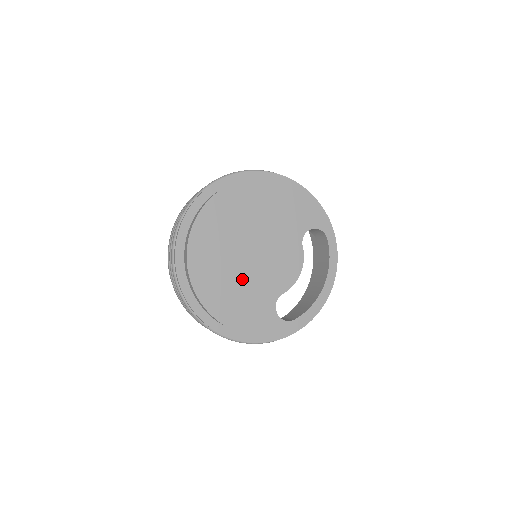
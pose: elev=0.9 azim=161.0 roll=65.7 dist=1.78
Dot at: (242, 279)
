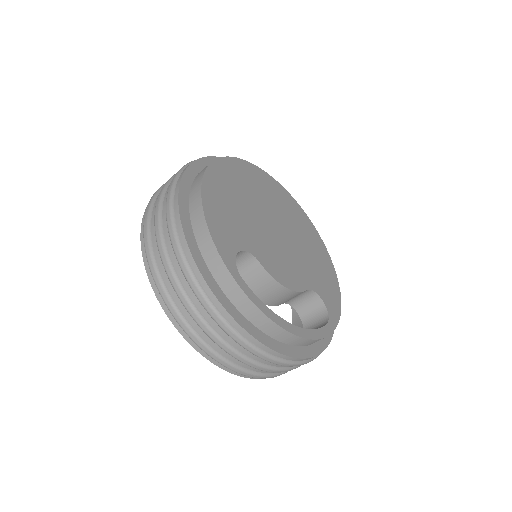
Dot at: (251, 212)
